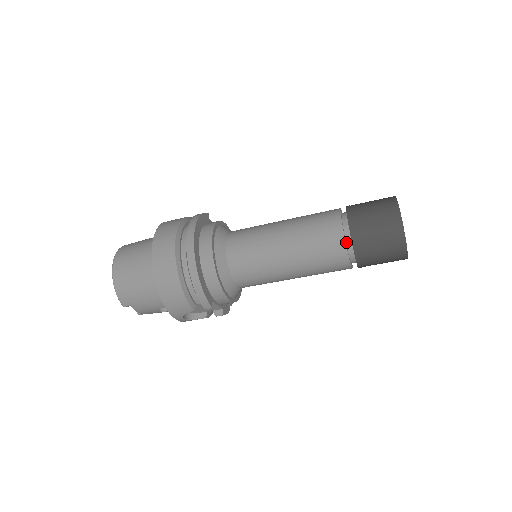
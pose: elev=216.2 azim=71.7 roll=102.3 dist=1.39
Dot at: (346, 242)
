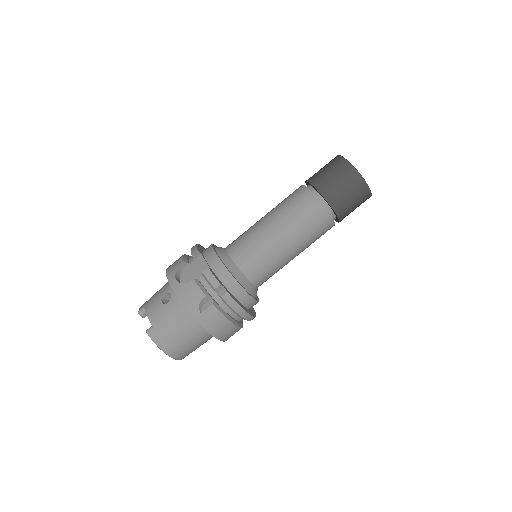
Dot at: occluded
